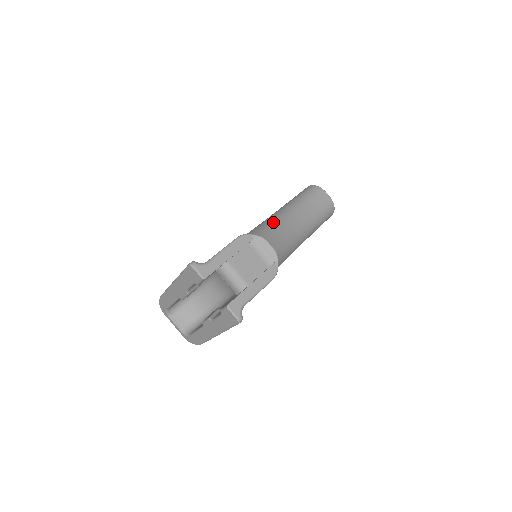
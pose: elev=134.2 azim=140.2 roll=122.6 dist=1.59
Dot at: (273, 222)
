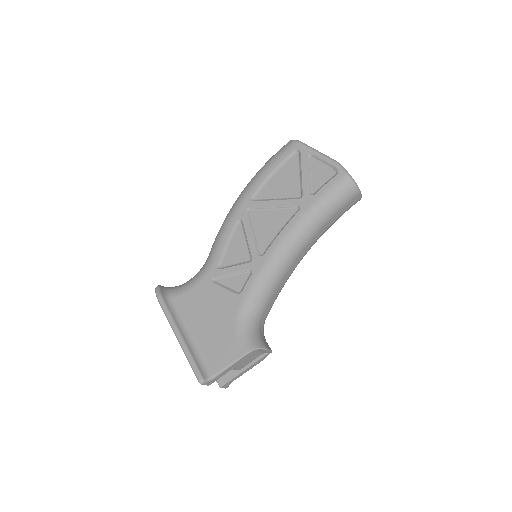
Dot at: (285, 262)
